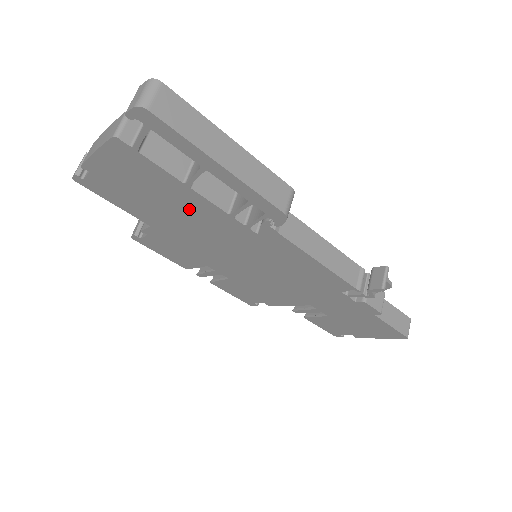
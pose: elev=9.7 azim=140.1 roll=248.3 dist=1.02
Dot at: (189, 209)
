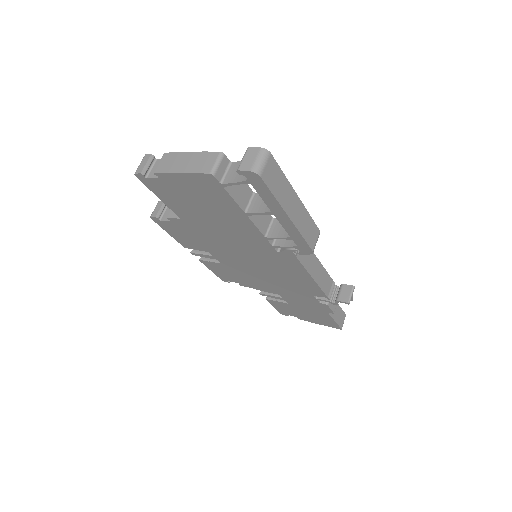
Dot at: (232, 224)
